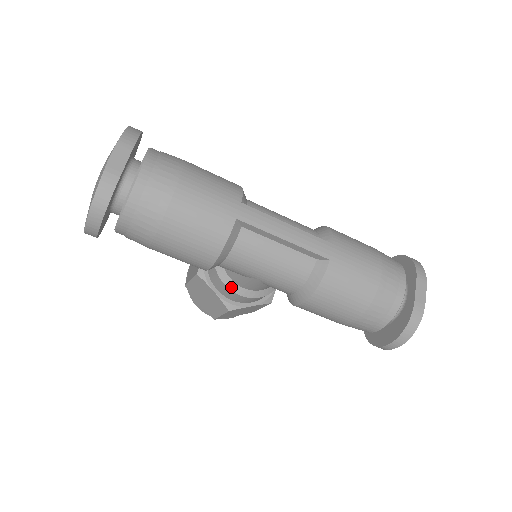
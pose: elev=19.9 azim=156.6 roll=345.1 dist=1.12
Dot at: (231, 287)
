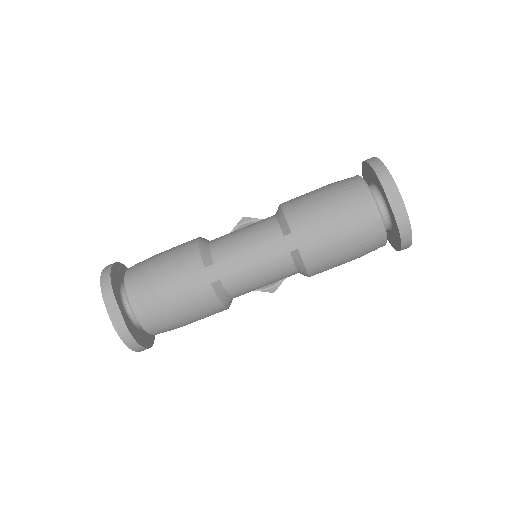
Dot at: occluded
